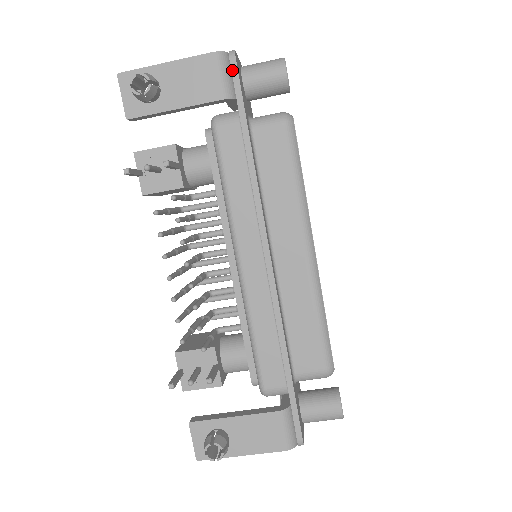
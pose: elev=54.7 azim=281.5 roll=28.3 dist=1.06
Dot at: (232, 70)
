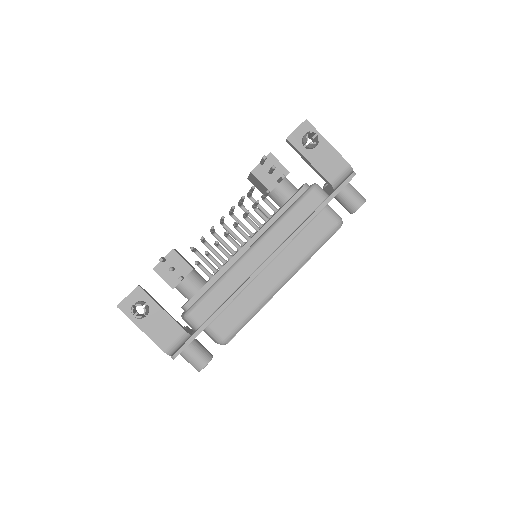
Dot at: (347, 179)
